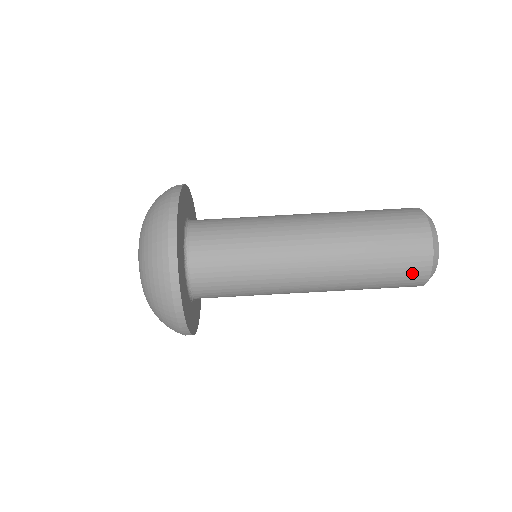
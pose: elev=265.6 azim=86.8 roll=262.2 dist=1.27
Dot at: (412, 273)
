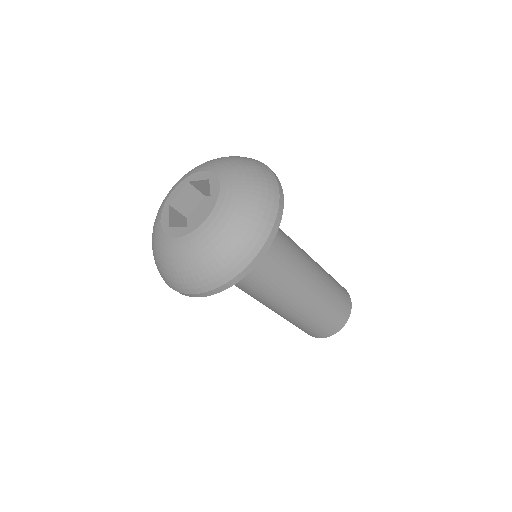
Dot at: occluded
